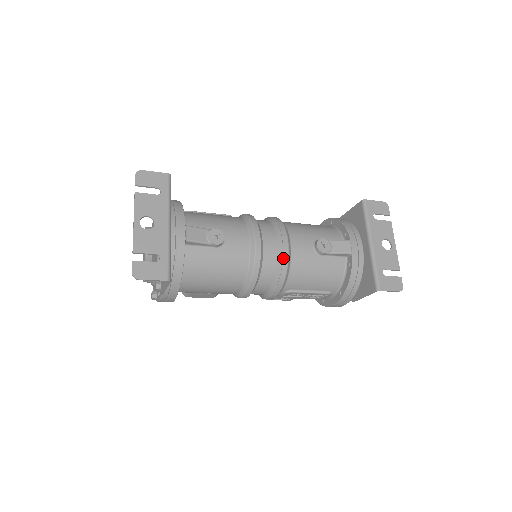
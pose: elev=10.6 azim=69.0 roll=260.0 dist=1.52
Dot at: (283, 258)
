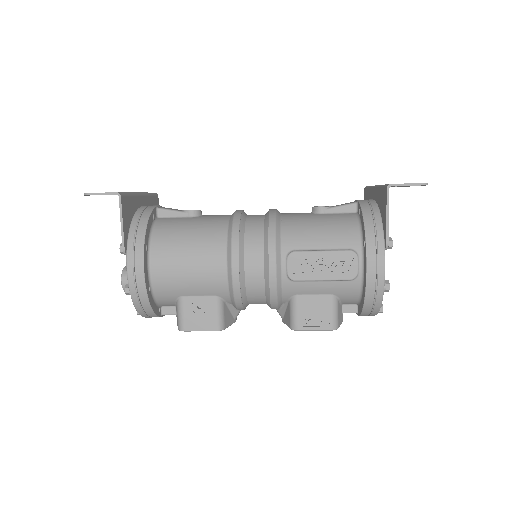
Dot at: (269, 213)
